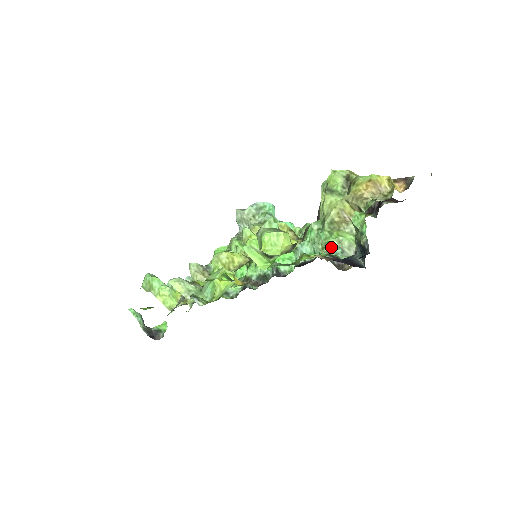
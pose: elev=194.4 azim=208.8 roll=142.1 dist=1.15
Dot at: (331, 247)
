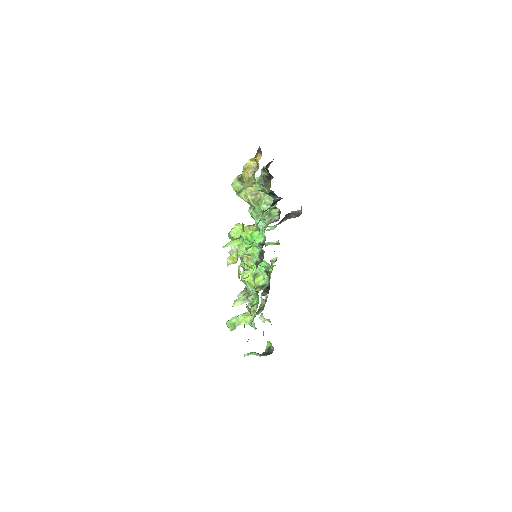
Dot at: (264, 209)
